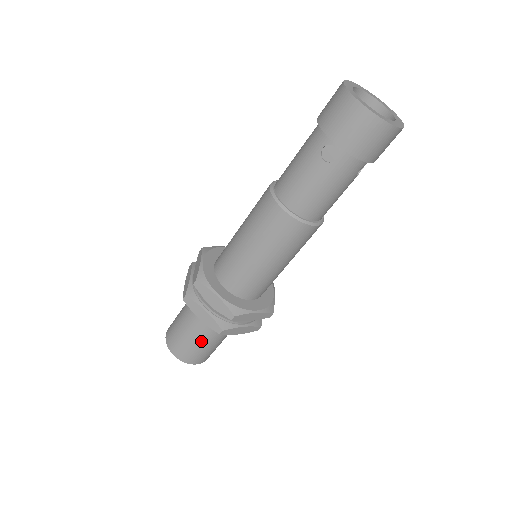
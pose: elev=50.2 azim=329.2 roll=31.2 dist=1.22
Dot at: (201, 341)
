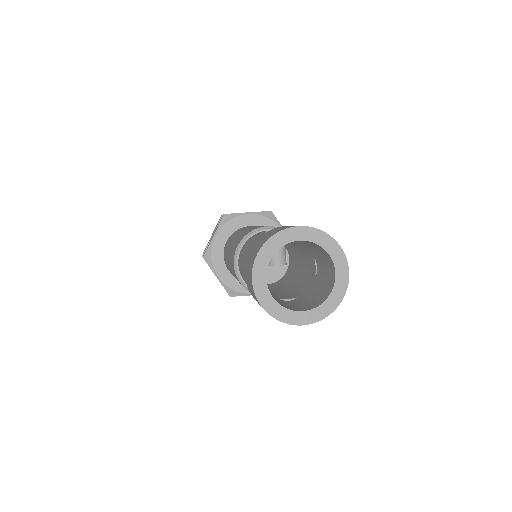
Dot at: occluded
